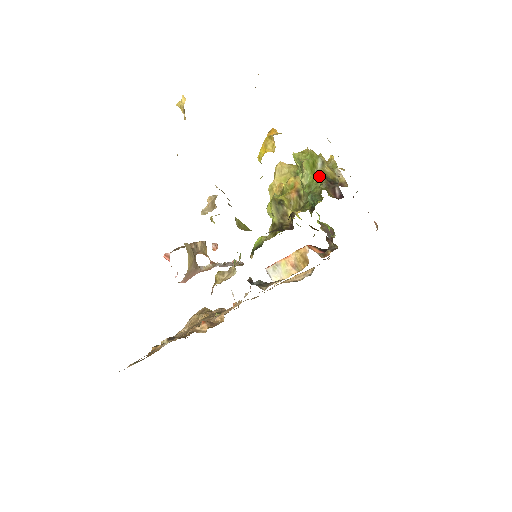
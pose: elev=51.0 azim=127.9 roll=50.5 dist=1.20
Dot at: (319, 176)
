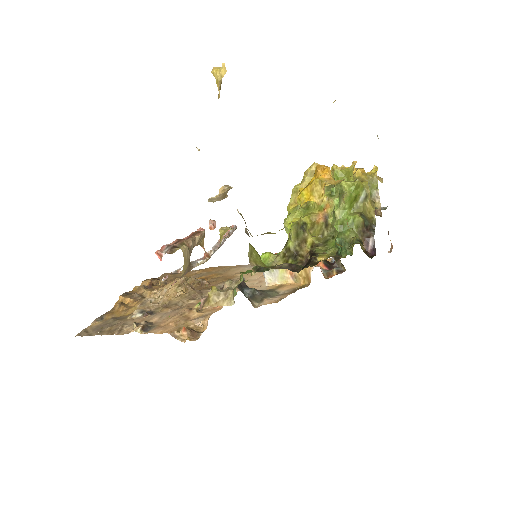
Dot at: (357, 218)
